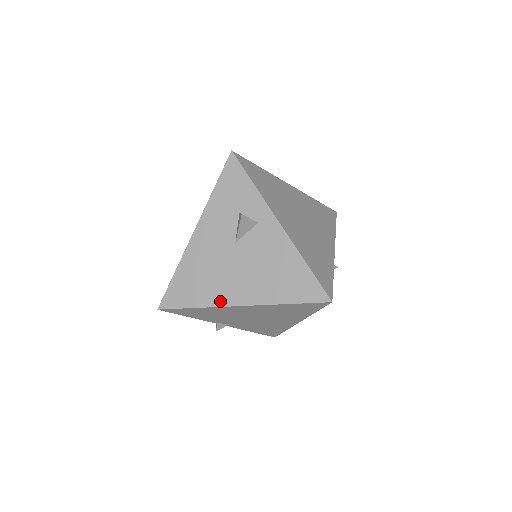
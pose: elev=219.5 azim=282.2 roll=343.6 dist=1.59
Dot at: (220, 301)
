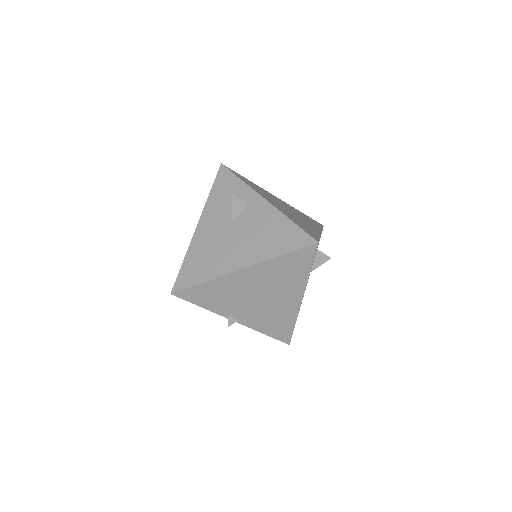
Dot at: (224, 271)
